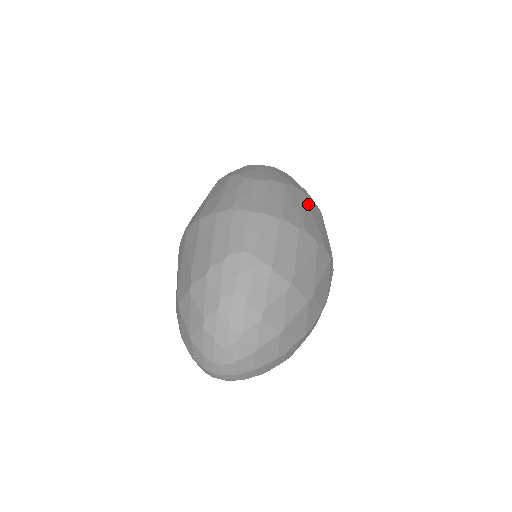
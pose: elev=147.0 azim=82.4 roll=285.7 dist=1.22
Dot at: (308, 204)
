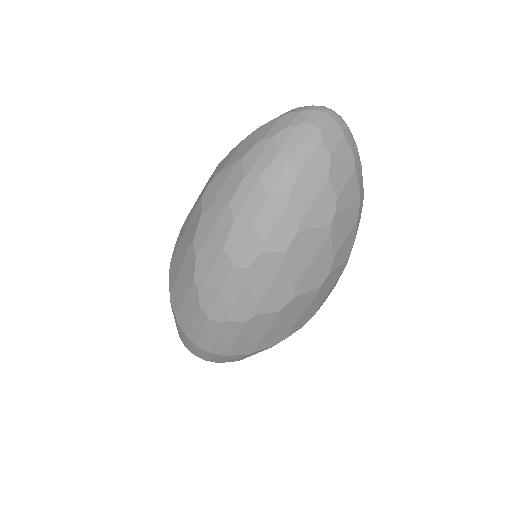
Dot at: (278, 321)
